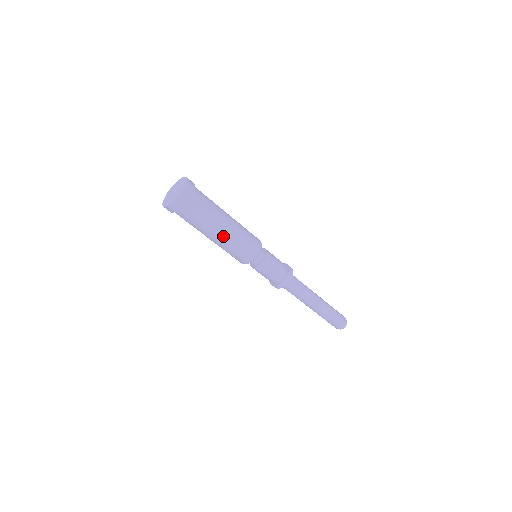
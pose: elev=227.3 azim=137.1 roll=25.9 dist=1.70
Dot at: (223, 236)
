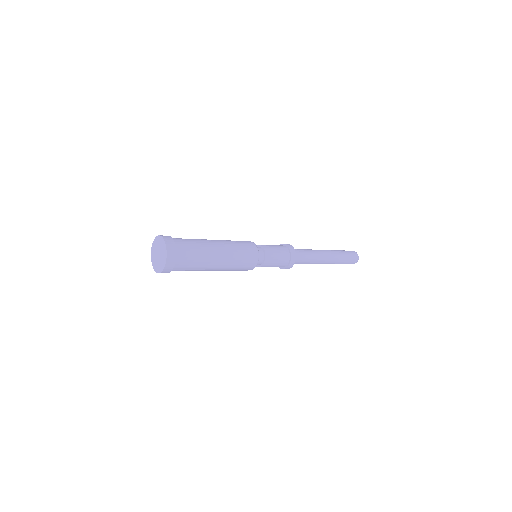
Dot at: occluded
